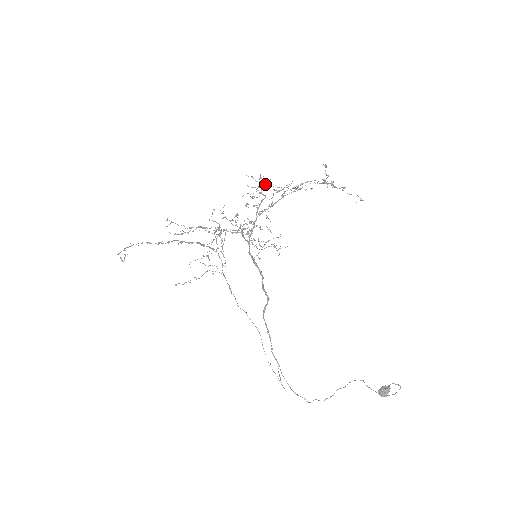
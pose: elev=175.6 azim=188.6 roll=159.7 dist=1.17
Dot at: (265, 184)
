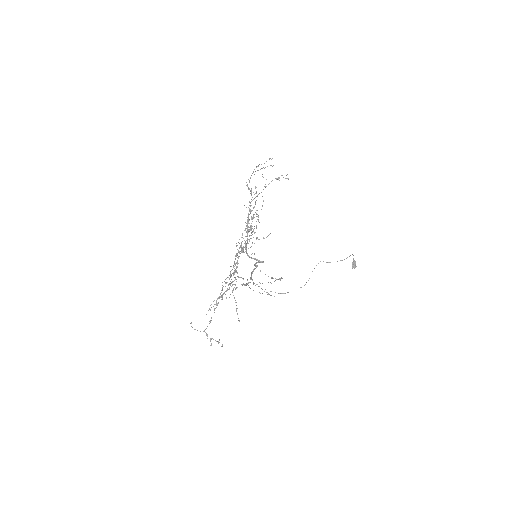
Dot at: occluded
